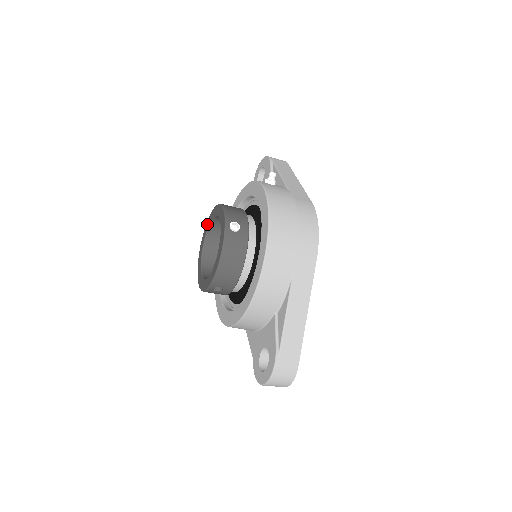
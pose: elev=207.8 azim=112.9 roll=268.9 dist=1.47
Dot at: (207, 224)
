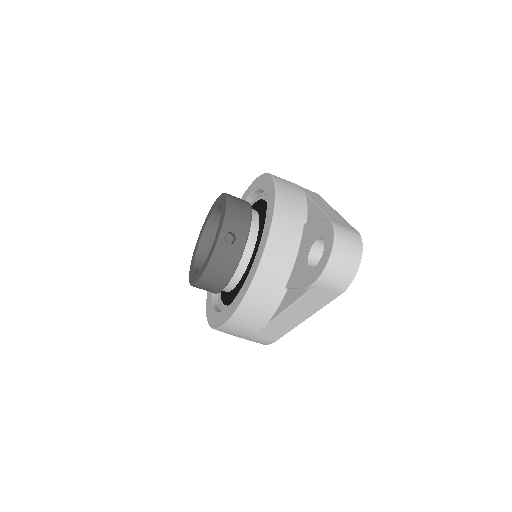
Dot at: (193, 255)
